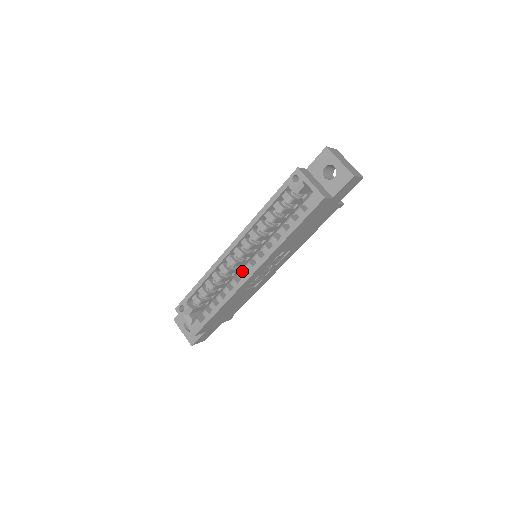
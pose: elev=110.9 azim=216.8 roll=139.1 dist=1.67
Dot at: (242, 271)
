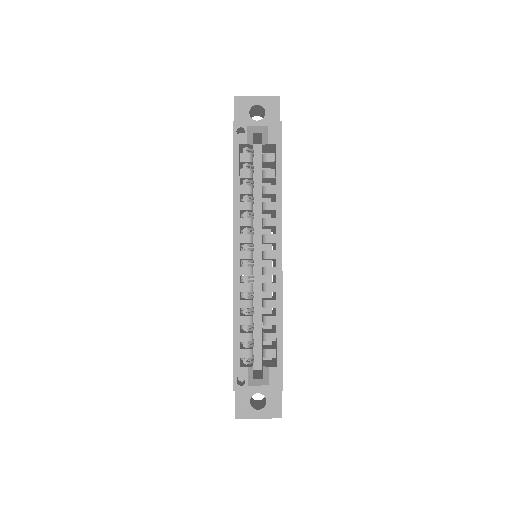
Dot at: (267, 267)
